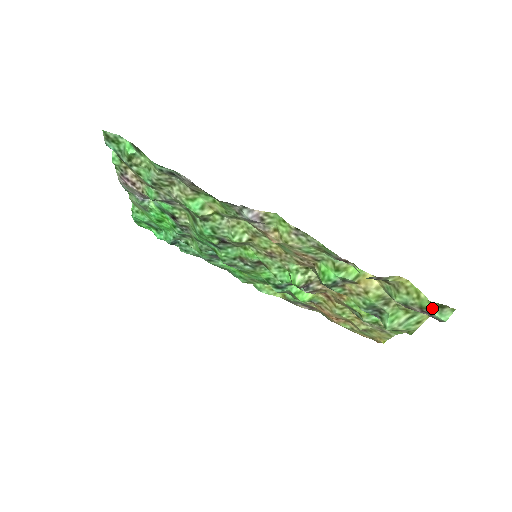
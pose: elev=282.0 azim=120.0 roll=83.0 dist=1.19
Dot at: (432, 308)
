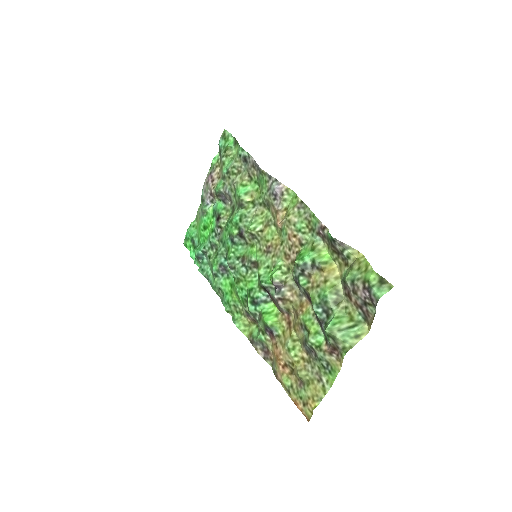
Dot at: (373, 282)
